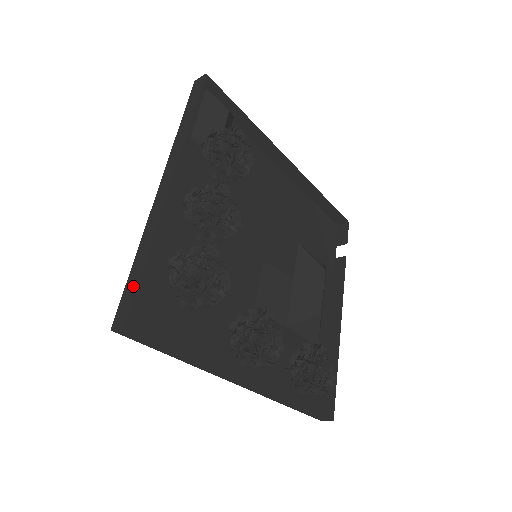
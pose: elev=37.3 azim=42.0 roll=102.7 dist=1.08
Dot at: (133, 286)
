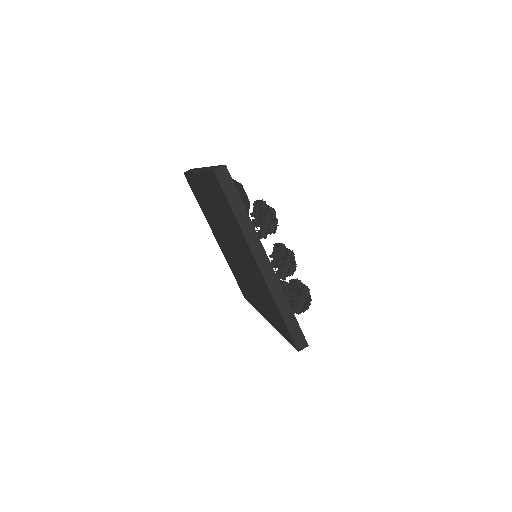
Dot at: (296, 327)
